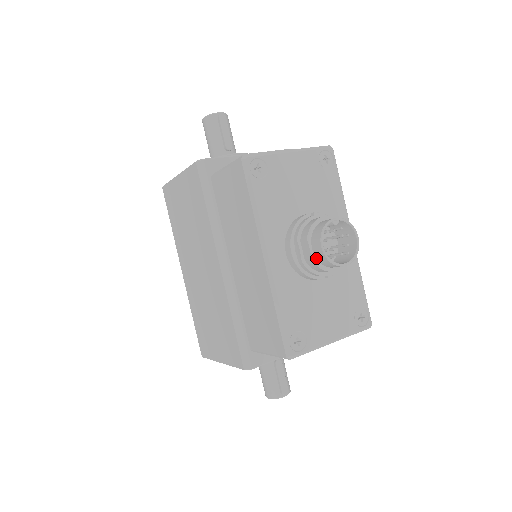
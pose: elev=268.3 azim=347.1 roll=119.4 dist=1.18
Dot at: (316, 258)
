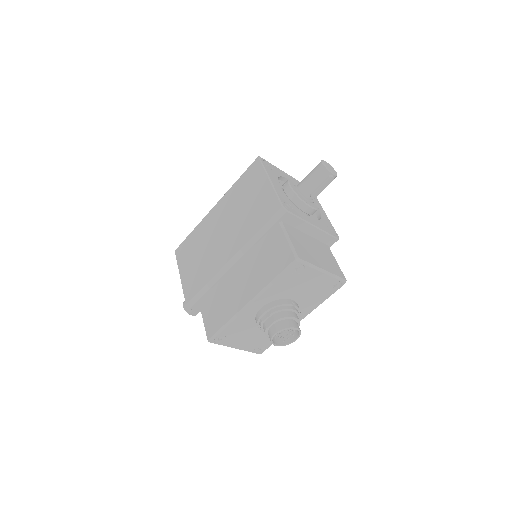
Dot at: (269, 330)
